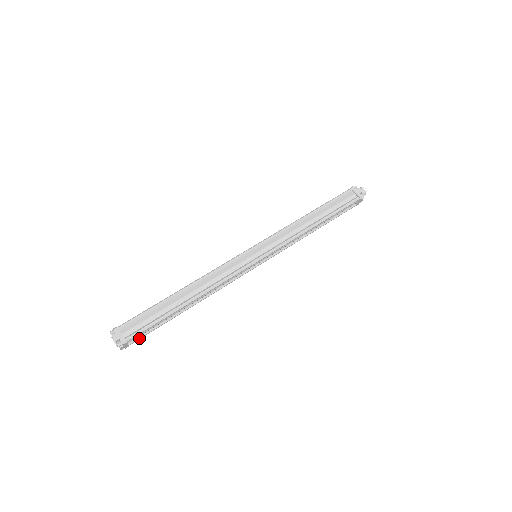
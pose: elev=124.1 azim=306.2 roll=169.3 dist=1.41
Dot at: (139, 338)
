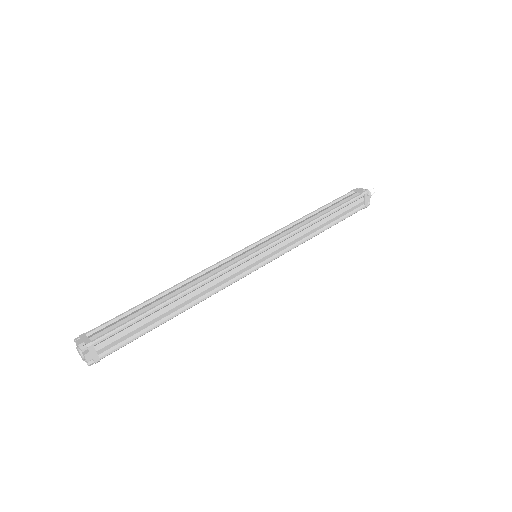
Dot at: (113, 349)
